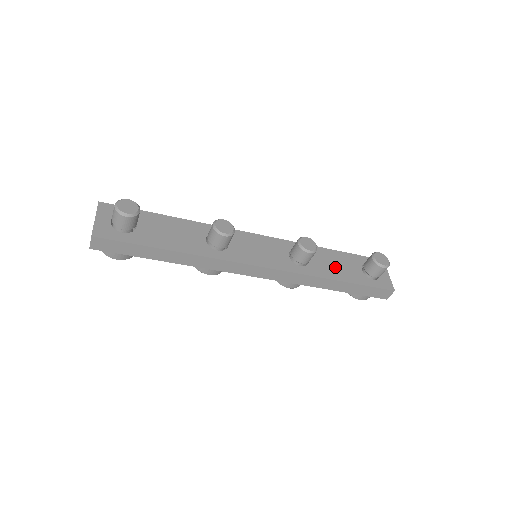
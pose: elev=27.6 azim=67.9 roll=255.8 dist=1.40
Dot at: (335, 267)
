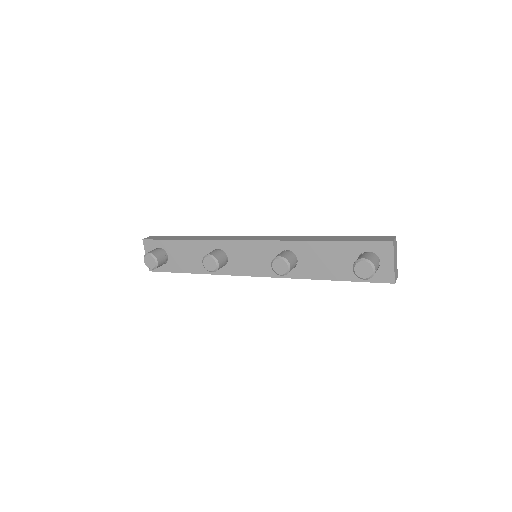
Dot at: (325, 264)
